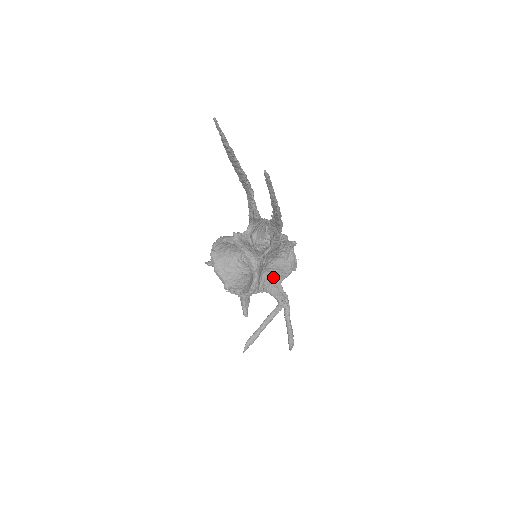
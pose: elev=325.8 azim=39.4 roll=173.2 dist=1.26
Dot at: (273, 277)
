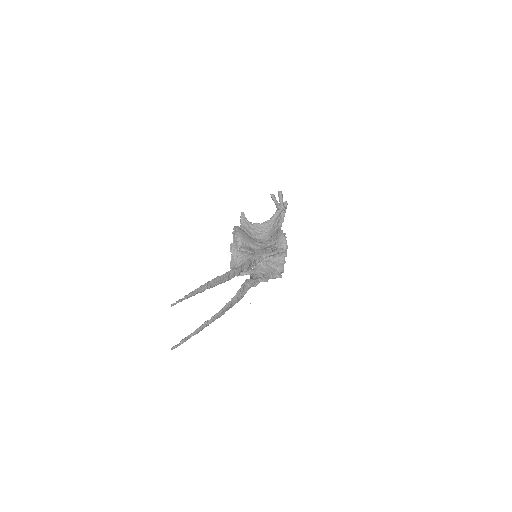
Dot at: occluded
